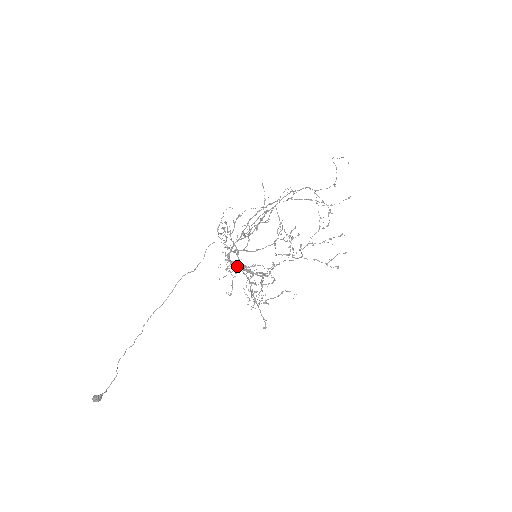
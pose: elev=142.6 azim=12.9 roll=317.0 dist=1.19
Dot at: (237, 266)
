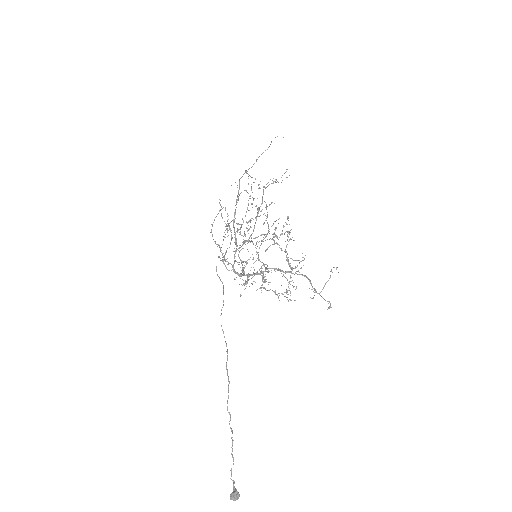
Dot at: (247, 275)
